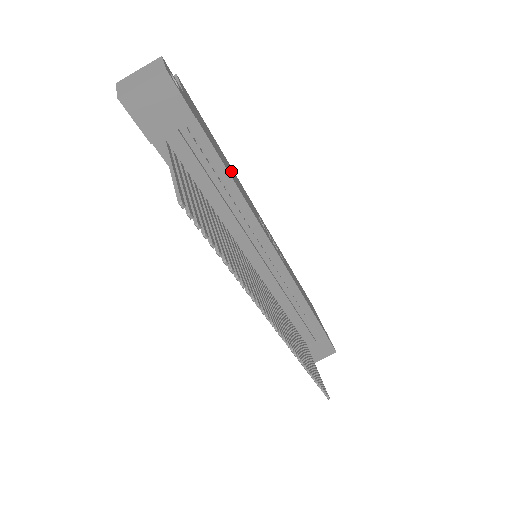
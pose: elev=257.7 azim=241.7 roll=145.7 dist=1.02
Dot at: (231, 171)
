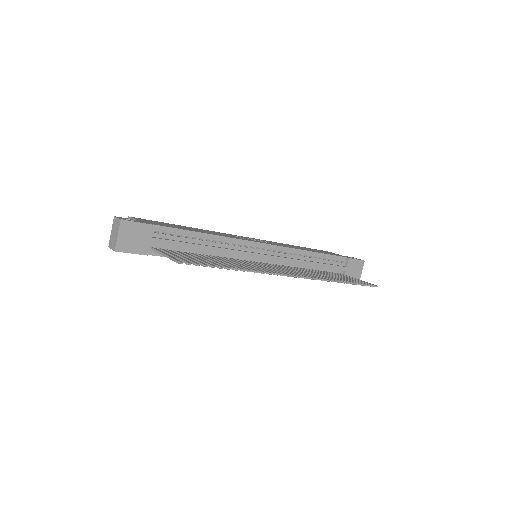
Dot at: (197, 230)
